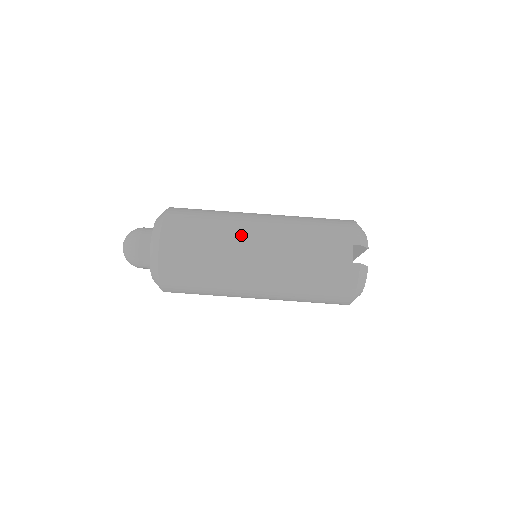
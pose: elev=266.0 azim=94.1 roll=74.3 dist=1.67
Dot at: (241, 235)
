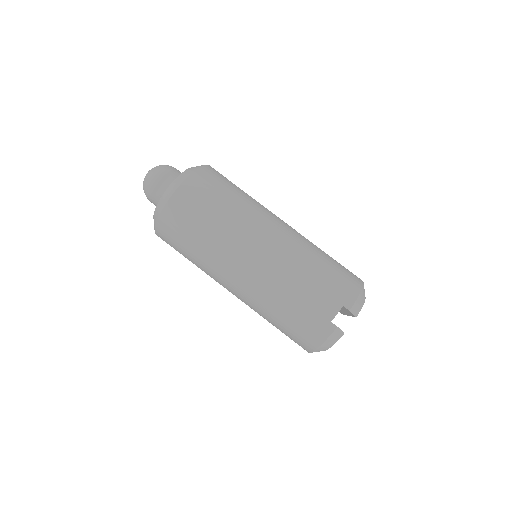
Dot at: (249, 232)
